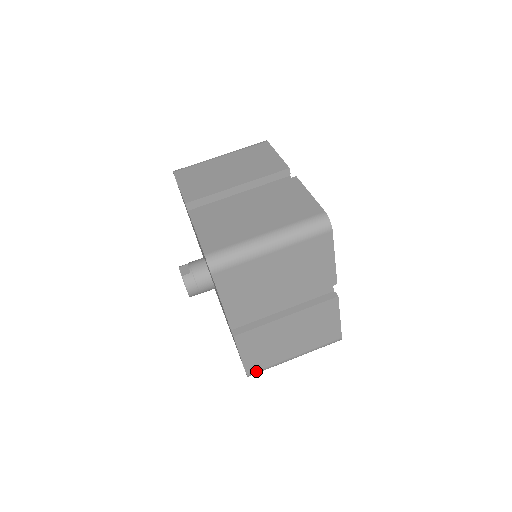
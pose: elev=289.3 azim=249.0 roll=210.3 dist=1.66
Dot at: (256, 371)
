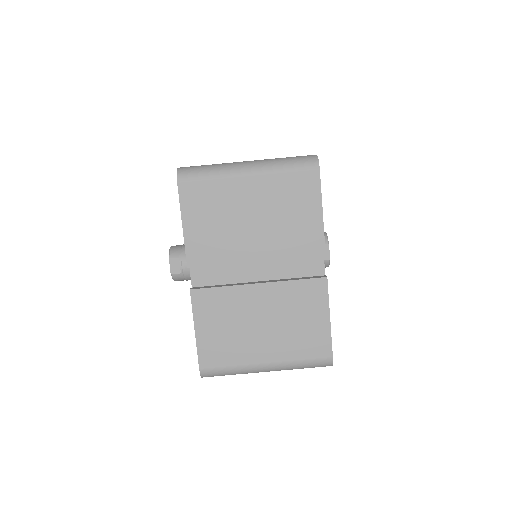
Dot at: occluded
